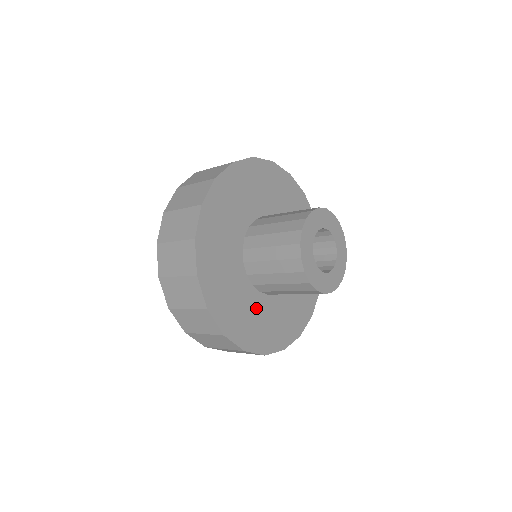
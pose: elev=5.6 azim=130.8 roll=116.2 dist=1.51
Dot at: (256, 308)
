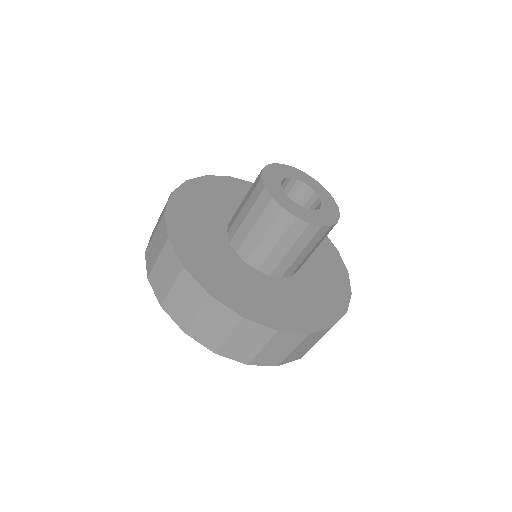
Dot at: (223, 258)
